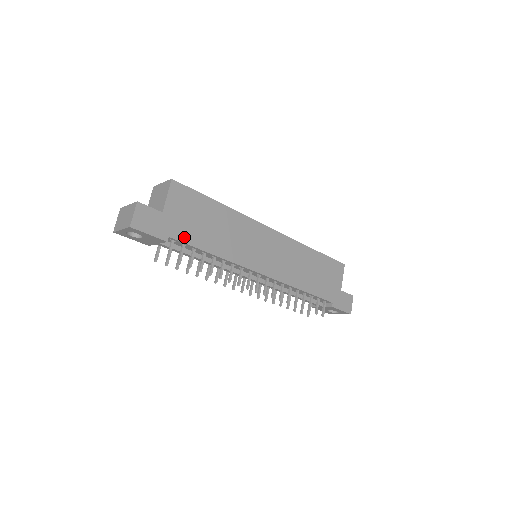
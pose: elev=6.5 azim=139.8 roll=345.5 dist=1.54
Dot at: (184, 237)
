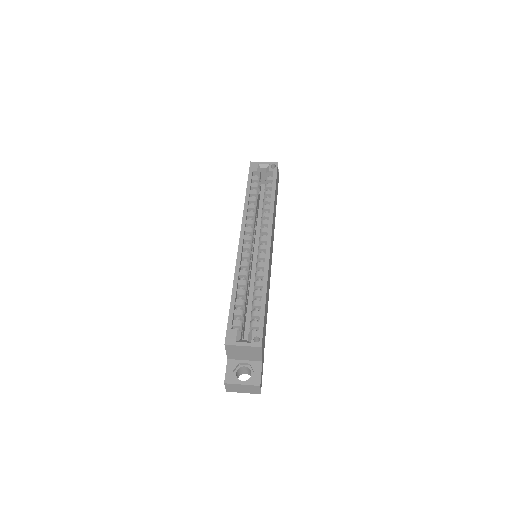
Dot at: (264, 343)
